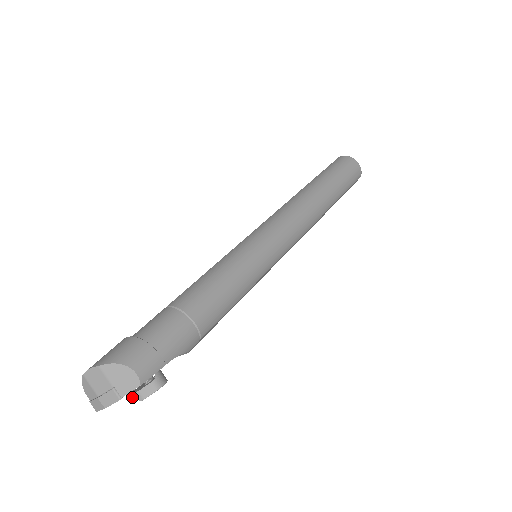
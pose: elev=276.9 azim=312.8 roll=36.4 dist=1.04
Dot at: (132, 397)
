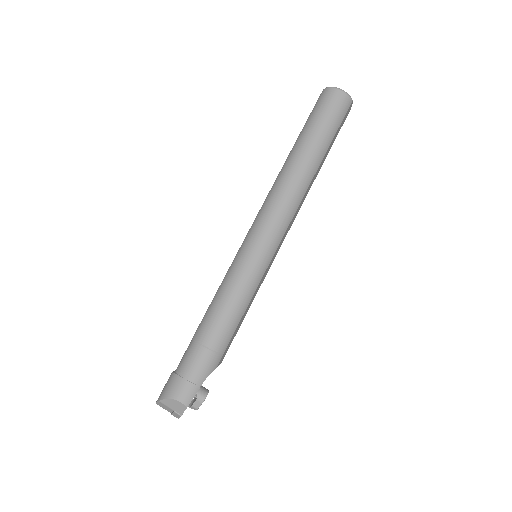
Dot at: (191, 408)
